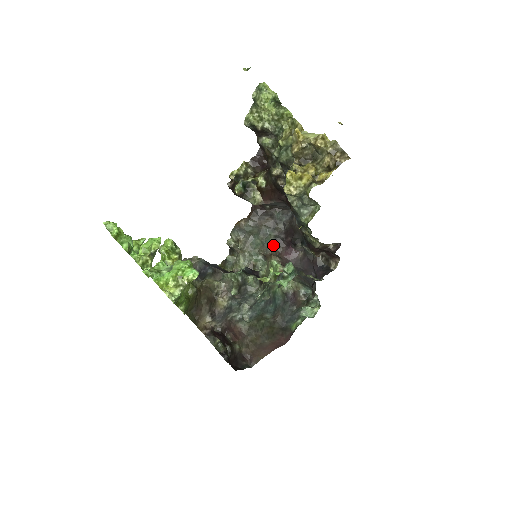
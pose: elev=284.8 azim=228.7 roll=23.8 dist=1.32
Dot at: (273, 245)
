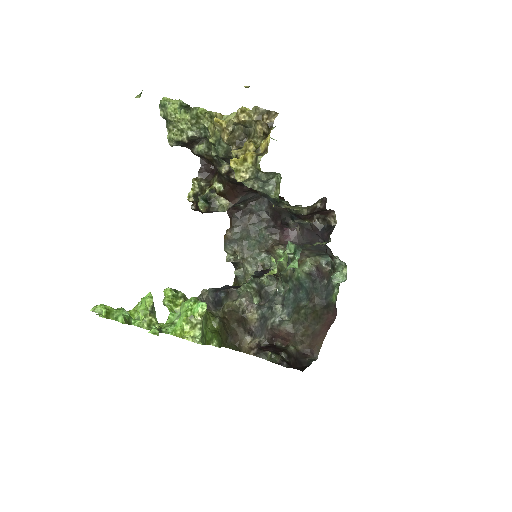
Dot at: (268, 237)
